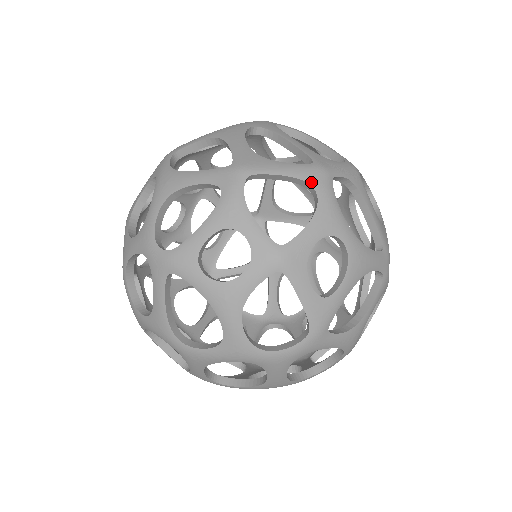
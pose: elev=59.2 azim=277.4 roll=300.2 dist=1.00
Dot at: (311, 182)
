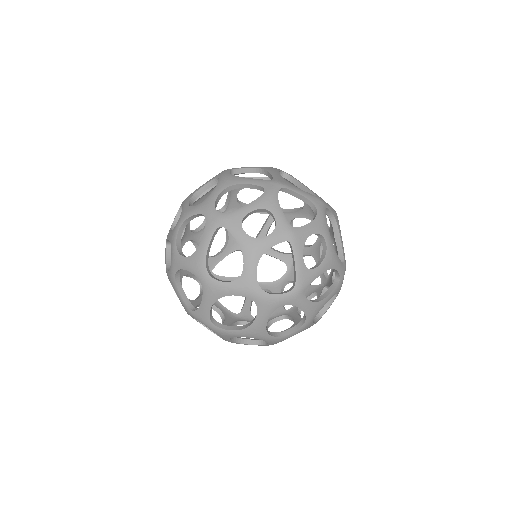
Dot at: (315, 204)
